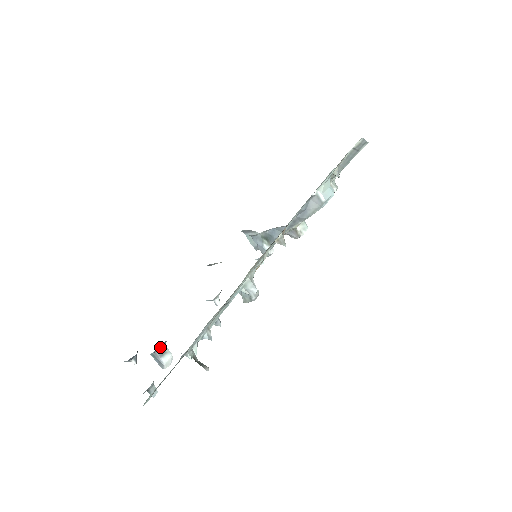
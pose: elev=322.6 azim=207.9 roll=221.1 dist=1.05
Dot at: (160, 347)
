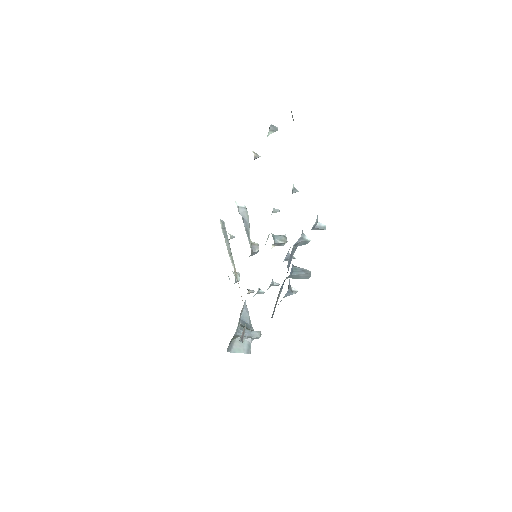
Dot at: occluded
